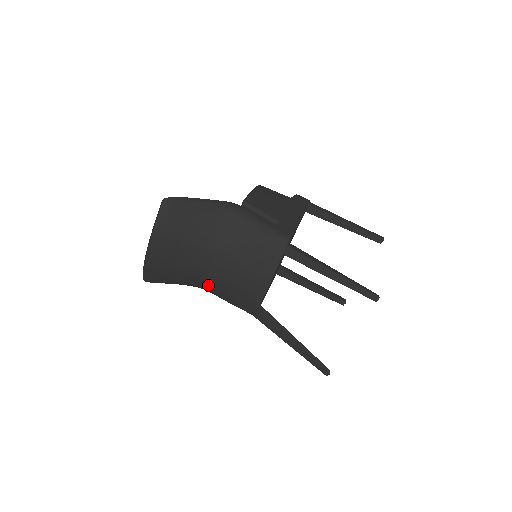
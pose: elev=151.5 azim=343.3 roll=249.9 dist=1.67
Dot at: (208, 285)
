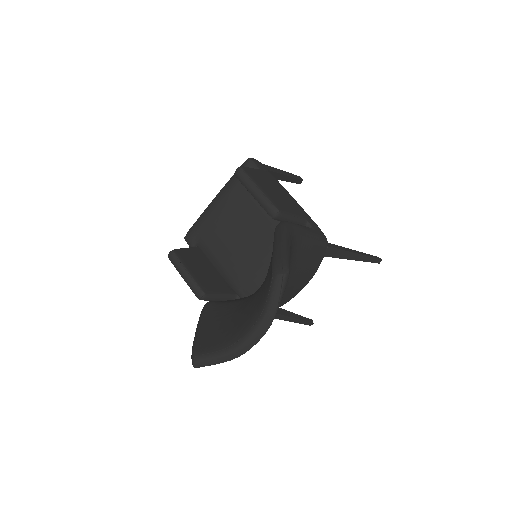
Dot at: occluded
